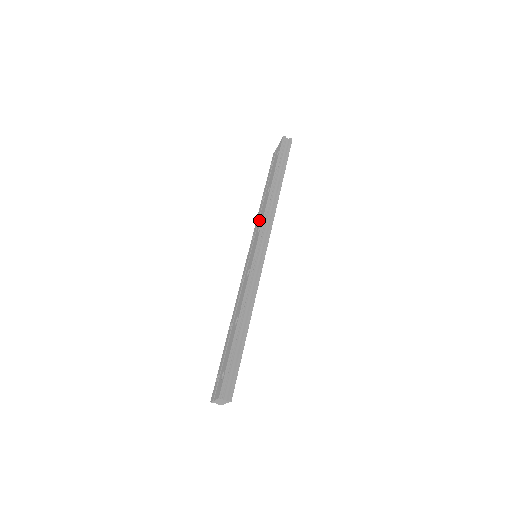
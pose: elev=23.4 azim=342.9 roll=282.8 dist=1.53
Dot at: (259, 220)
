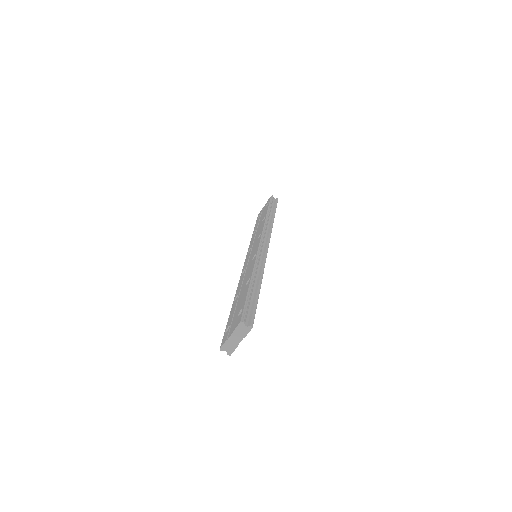
Dot at: (255, 238)
